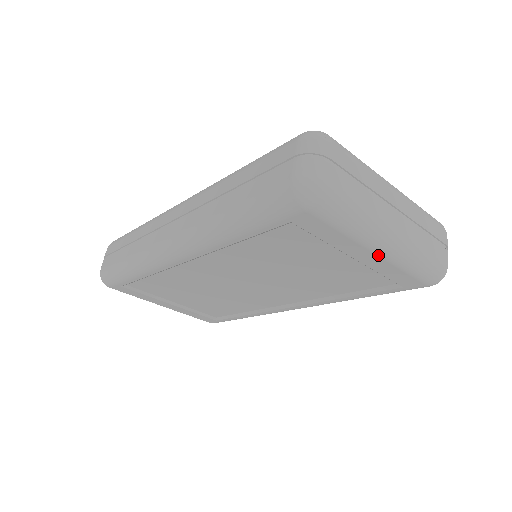
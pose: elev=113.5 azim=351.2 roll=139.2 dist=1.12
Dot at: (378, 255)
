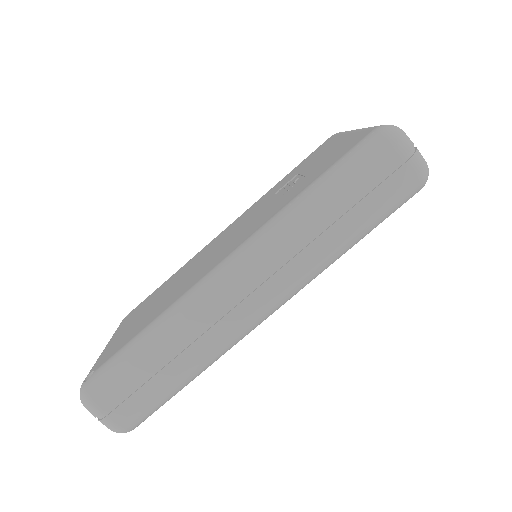
Dot at: occluded
